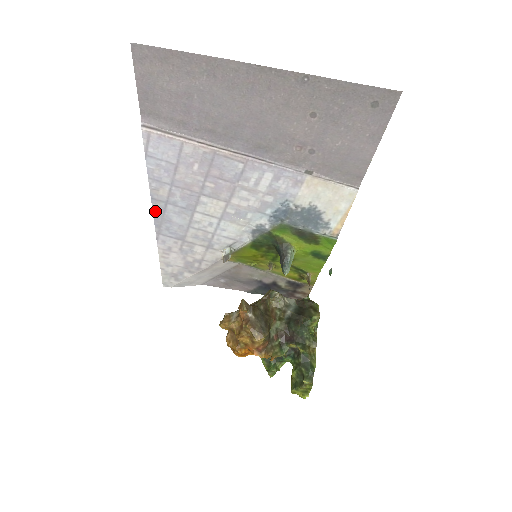
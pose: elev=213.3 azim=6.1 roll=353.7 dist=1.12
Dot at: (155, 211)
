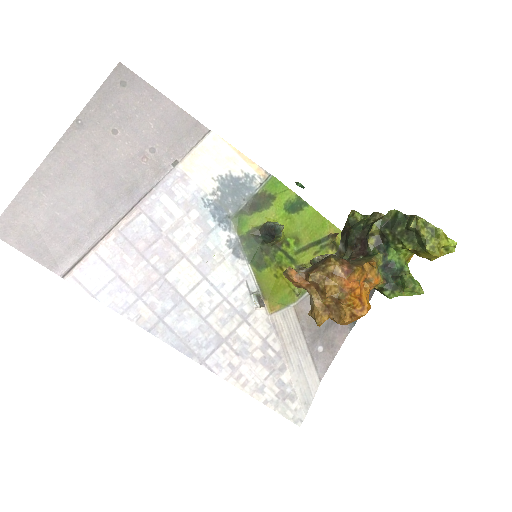
Dot at: (168, 341)
